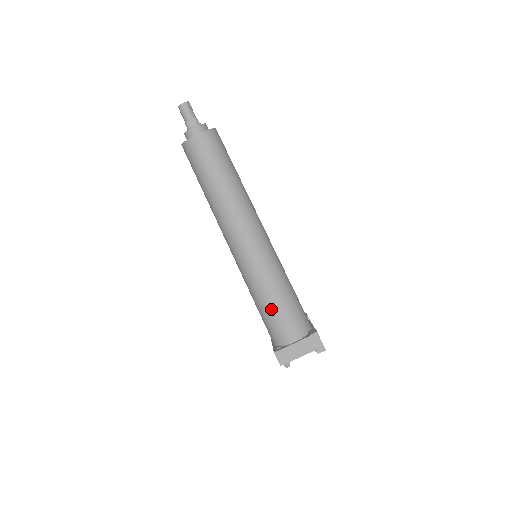
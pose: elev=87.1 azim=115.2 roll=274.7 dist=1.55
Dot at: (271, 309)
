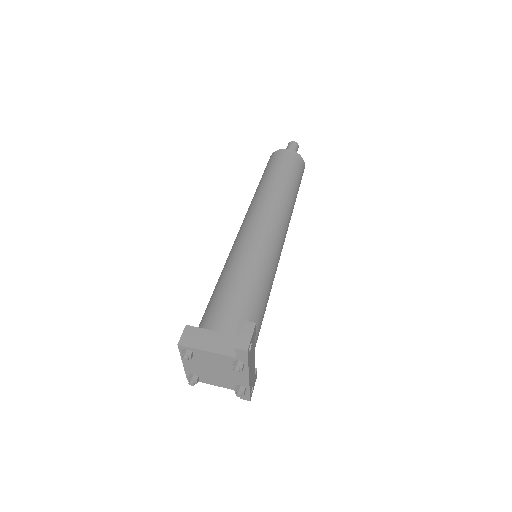
Dot at: (227, 287)
